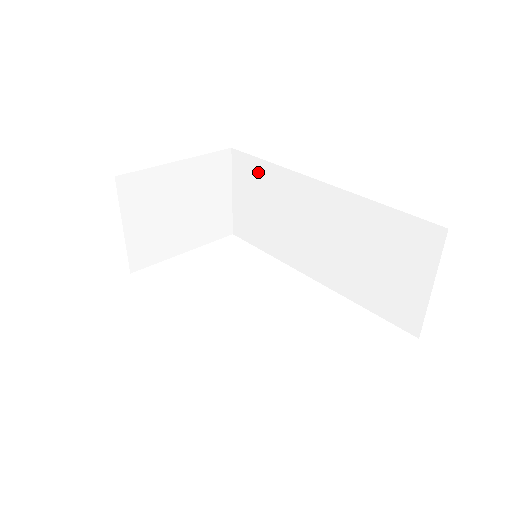
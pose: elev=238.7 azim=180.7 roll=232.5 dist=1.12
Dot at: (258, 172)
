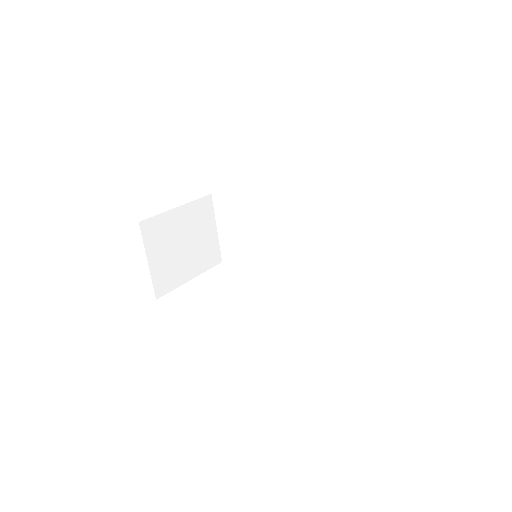
Dot at: (237, 205)
